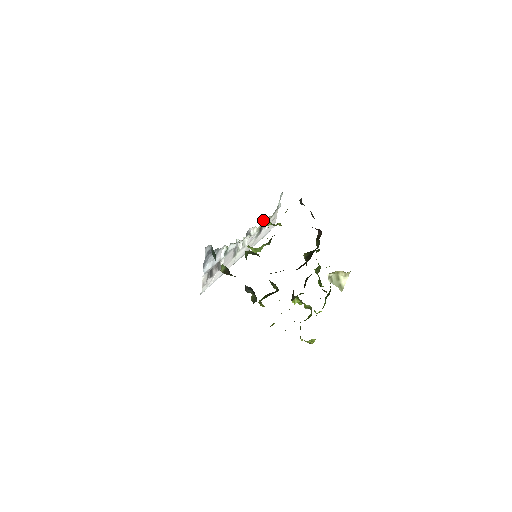
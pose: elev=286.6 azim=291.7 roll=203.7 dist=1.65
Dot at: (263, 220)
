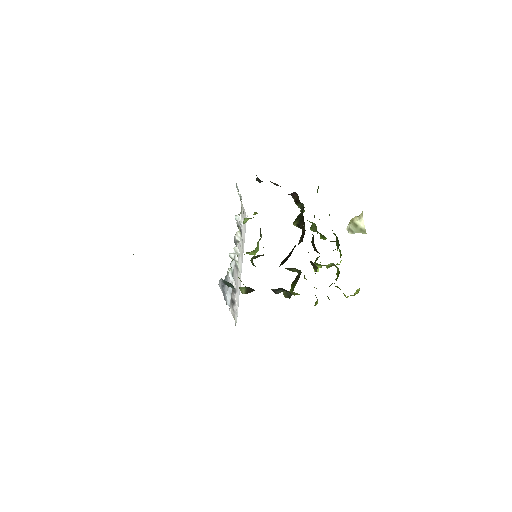
Dot at: occluded
